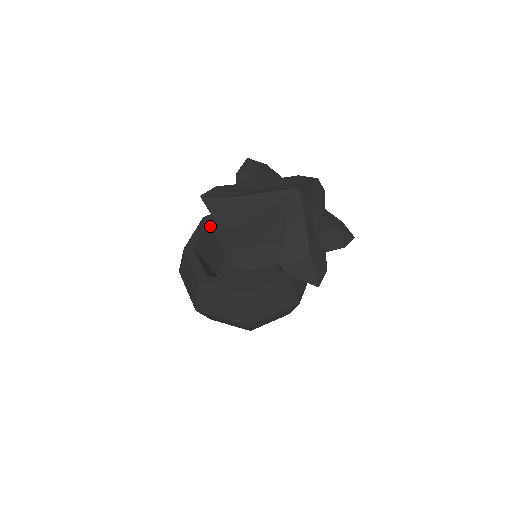
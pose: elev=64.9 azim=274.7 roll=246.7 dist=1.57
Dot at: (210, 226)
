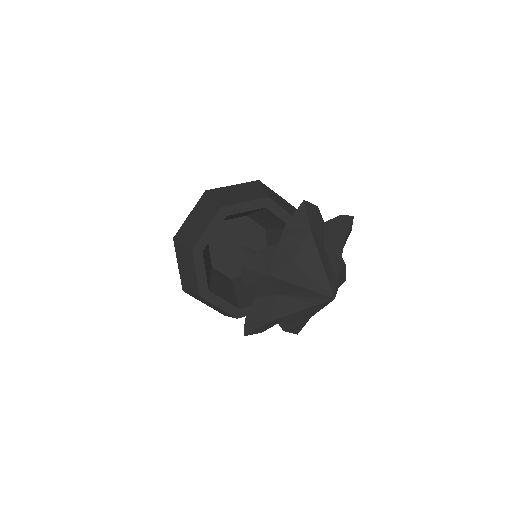
Dot at: occluded
